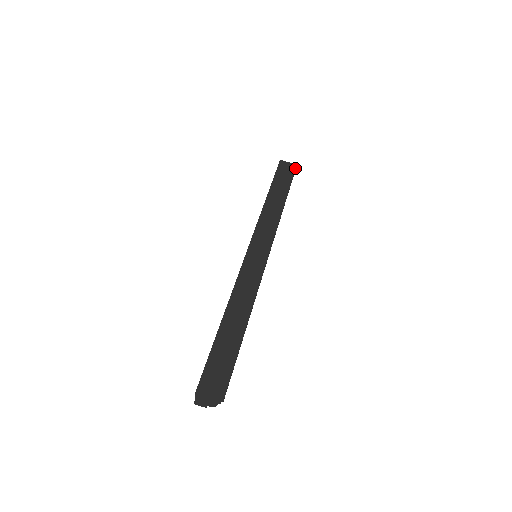
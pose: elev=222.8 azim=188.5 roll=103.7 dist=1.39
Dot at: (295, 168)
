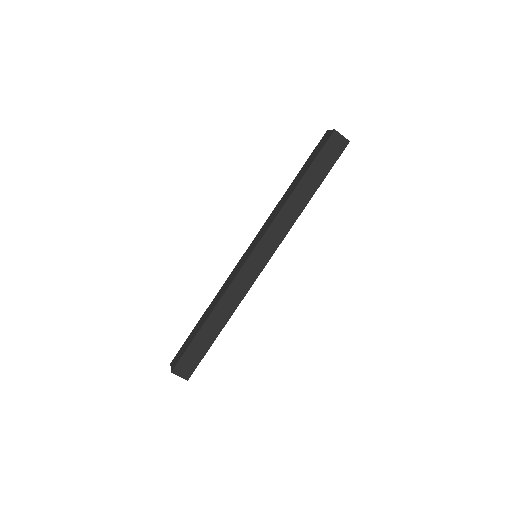
Dot at: (344, 148)
